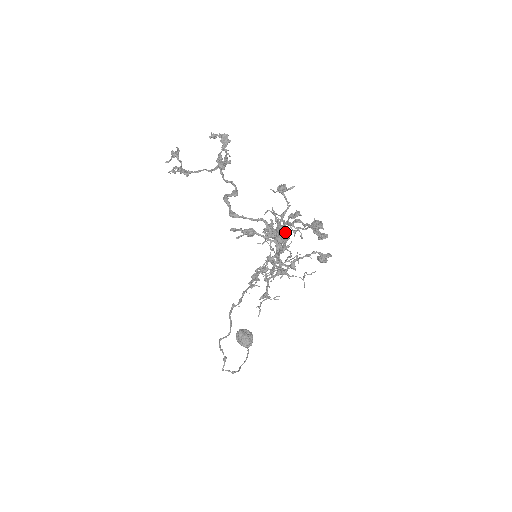
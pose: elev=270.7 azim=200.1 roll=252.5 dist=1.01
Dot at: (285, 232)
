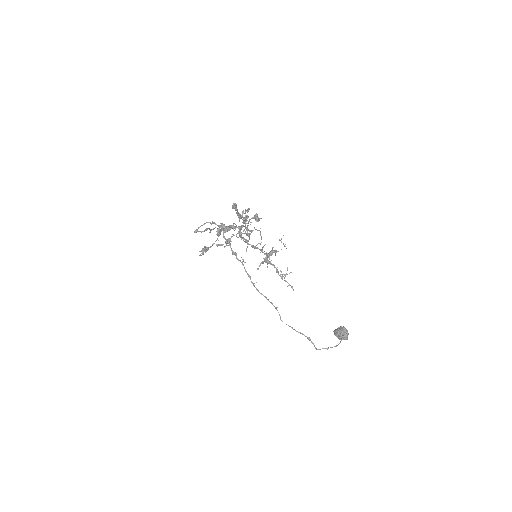
Dot at: occluded
